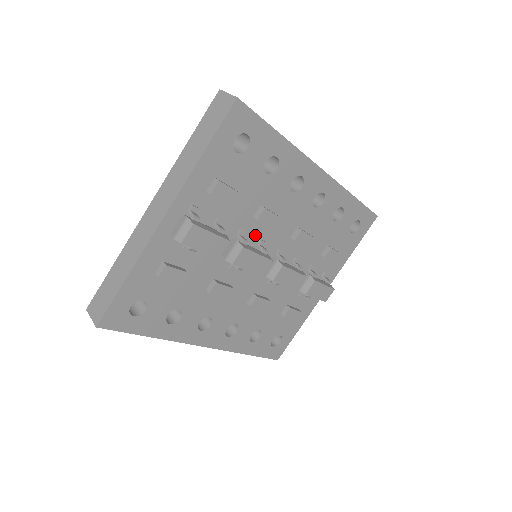
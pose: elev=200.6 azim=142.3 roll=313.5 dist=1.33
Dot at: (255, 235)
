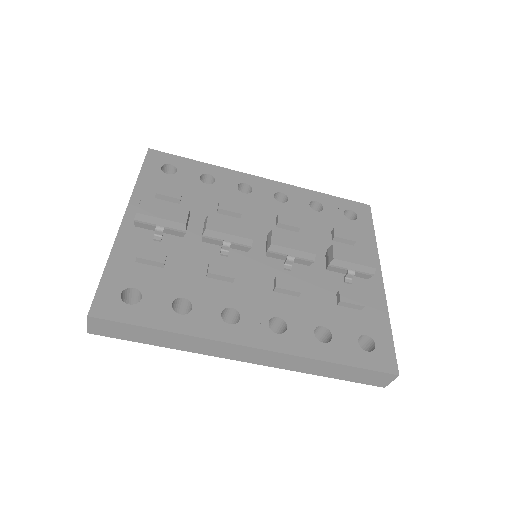
Dot at: occluded
